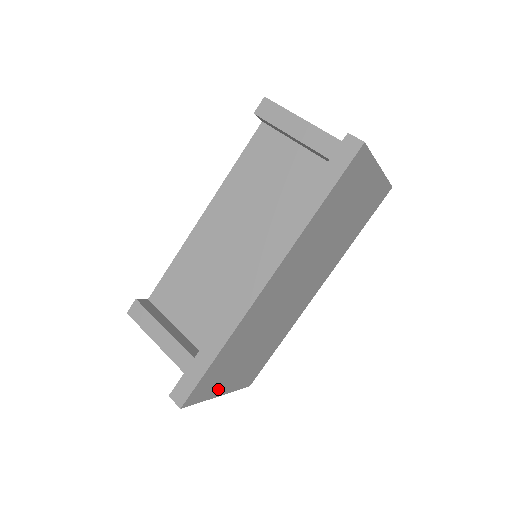
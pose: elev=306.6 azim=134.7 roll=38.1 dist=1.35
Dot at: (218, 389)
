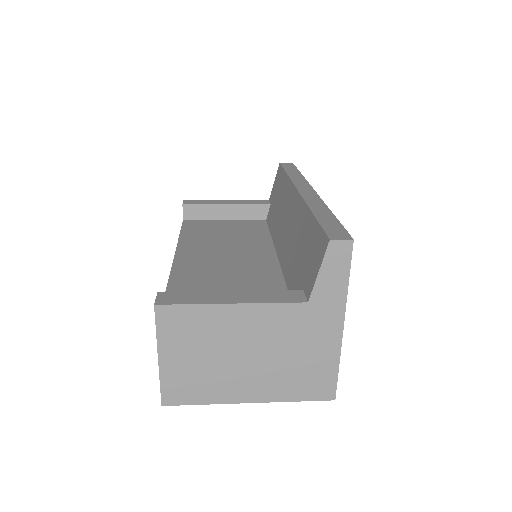
Dot at: occluded
